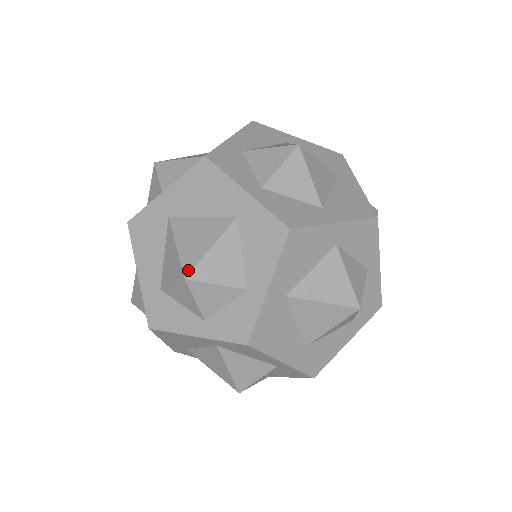
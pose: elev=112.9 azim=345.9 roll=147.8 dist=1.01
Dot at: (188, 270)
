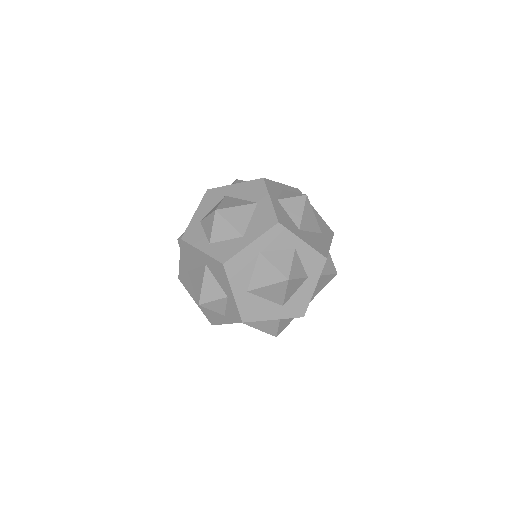
Dot at: (198, 300)
